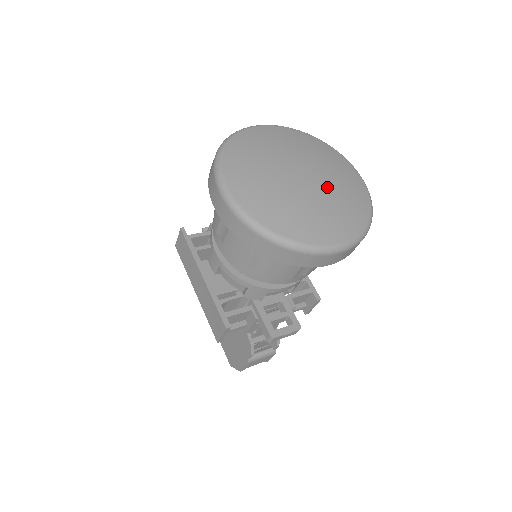
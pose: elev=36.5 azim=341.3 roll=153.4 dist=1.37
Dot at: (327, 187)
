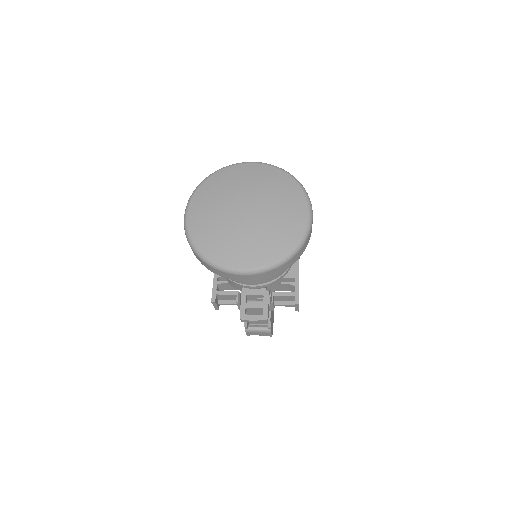
Dot at: (260, 223)
